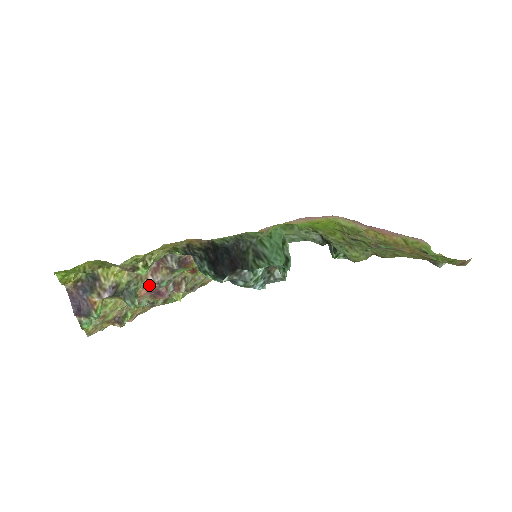
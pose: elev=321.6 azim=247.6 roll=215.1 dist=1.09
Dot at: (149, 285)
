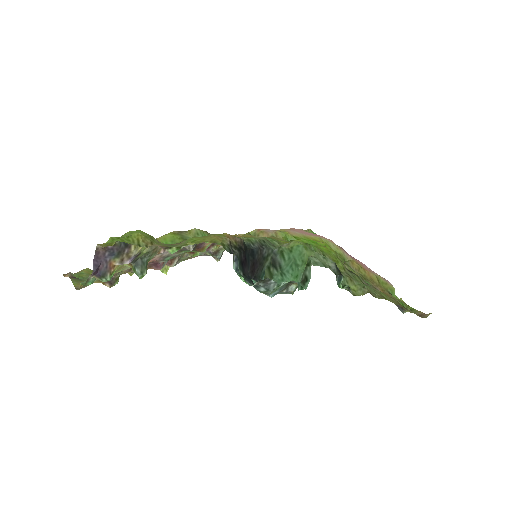
Dot at: (156, 257)
